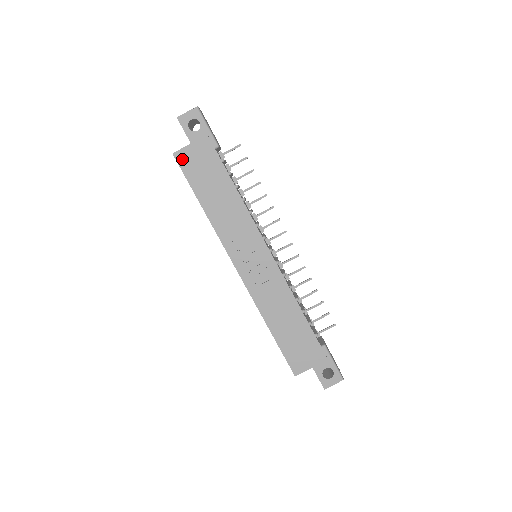
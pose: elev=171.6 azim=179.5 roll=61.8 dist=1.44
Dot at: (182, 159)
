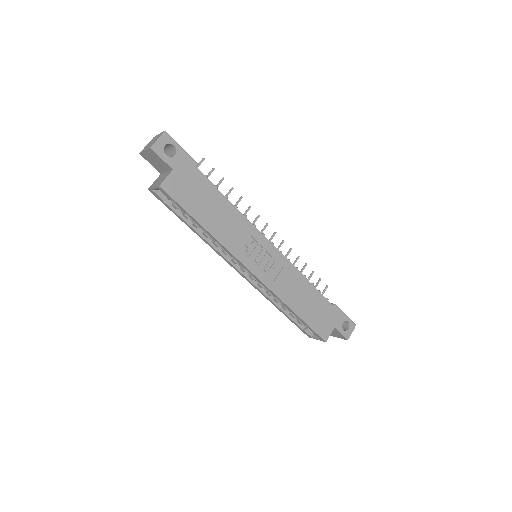
Dot at: (170, 188)
